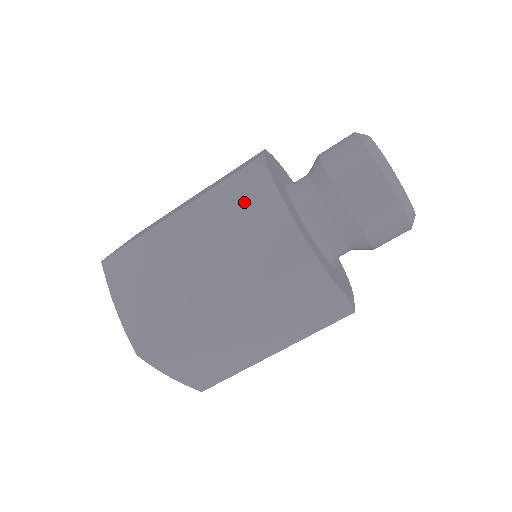
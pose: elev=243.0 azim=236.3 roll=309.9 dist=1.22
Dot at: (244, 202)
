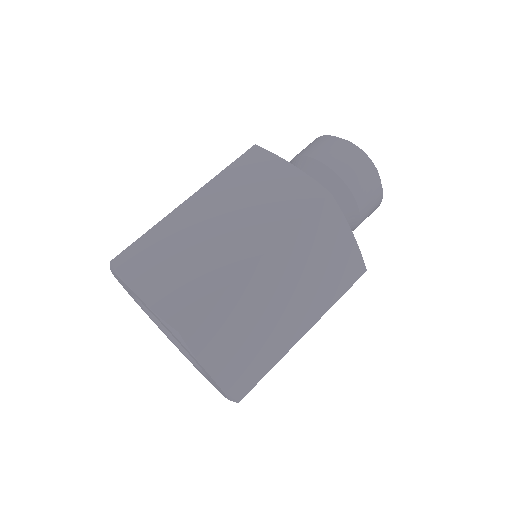
Dot at: occluded
